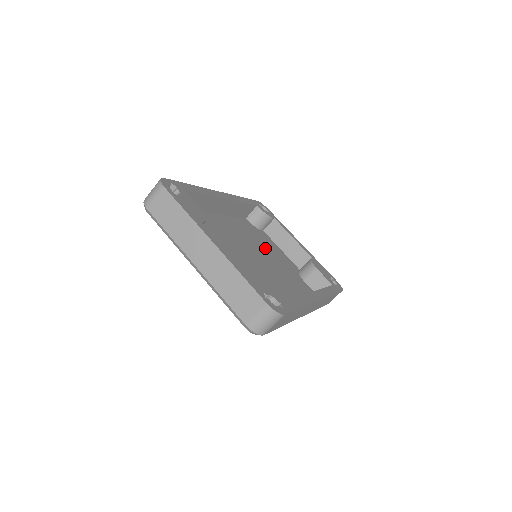
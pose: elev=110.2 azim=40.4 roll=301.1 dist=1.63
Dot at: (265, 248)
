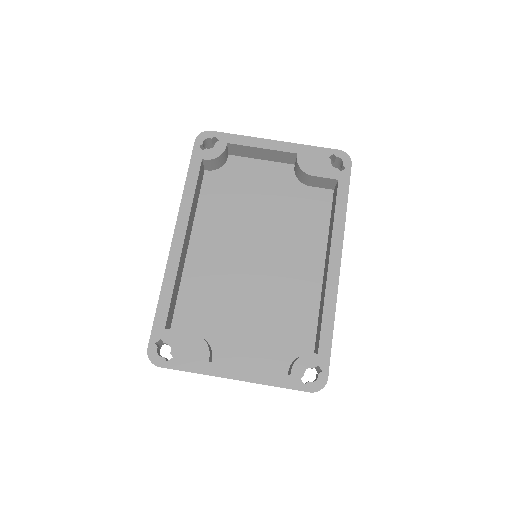
Dot at: (250, 202)
